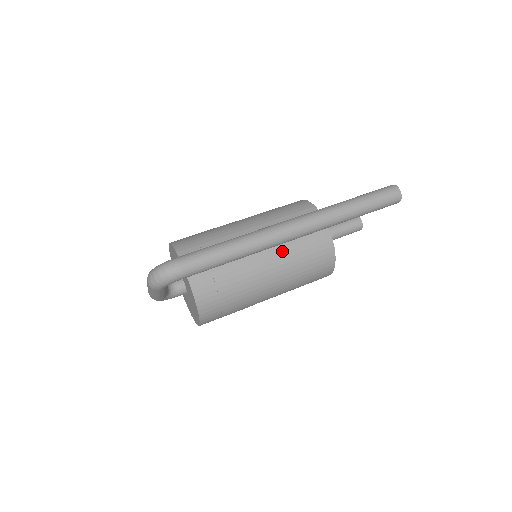
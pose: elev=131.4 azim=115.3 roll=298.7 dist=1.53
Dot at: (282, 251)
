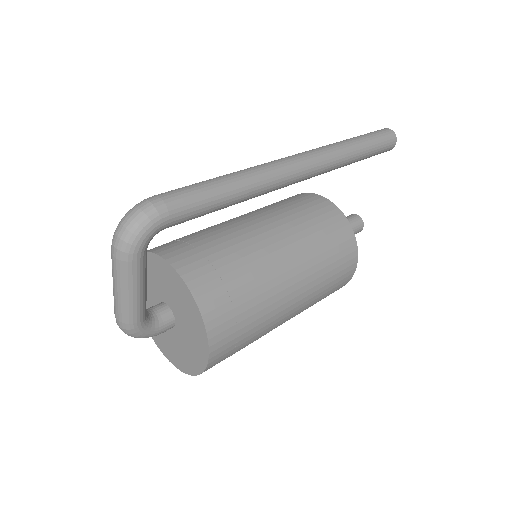
Dot at: (289, 226)
